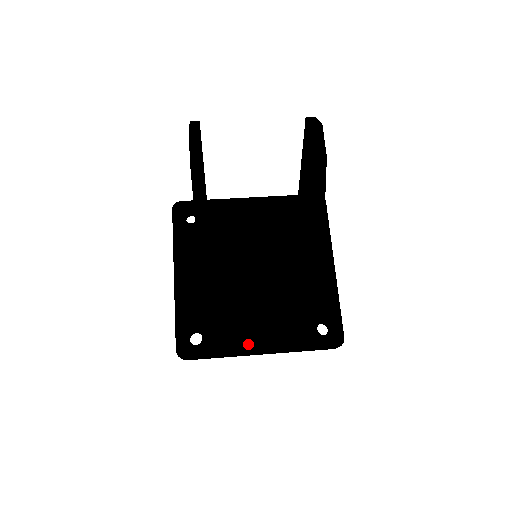
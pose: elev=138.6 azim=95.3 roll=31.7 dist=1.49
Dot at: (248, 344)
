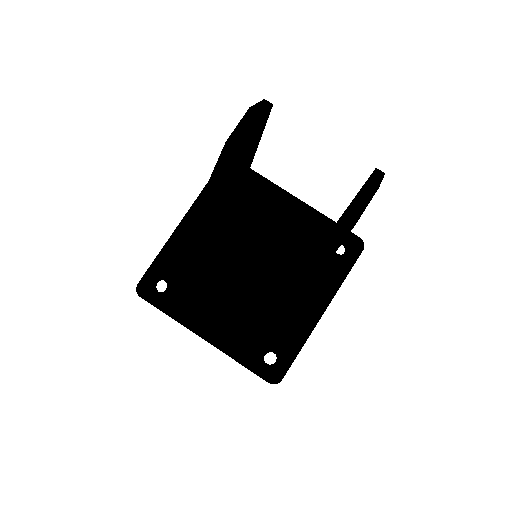
Dot at: (198, 323)
